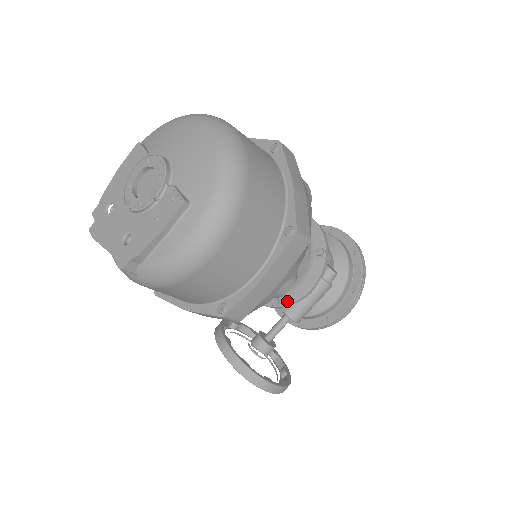
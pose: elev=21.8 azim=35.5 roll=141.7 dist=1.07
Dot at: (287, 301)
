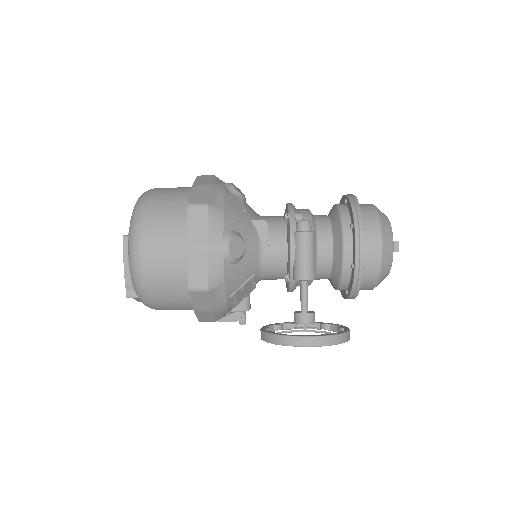
Dot at: (289, 269)
